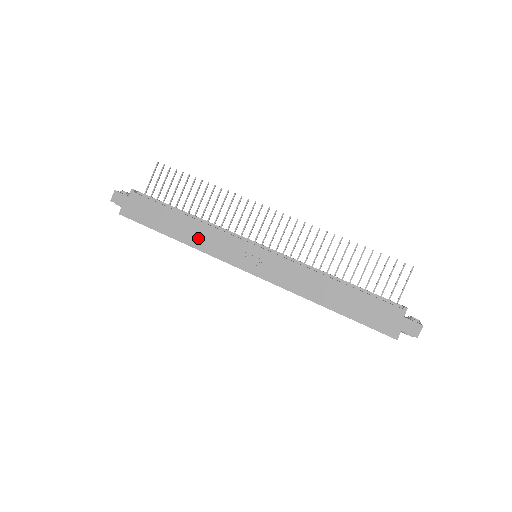
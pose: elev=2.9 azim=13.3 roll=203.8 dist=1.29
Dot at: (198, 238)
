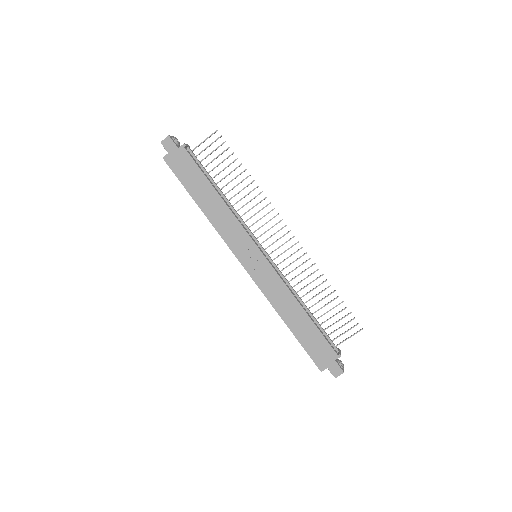
Dot at: (219, 218)
